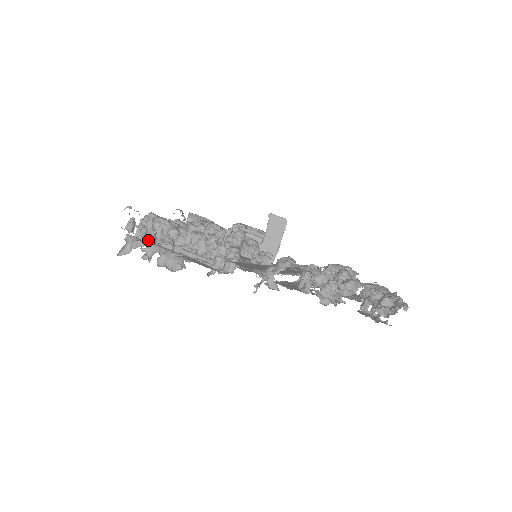
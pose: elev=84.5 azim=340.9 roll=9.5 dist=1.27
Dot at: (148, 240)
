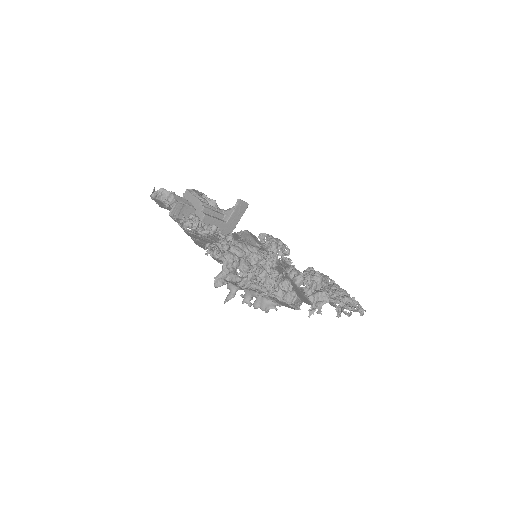
Dot at: (230, 278)
